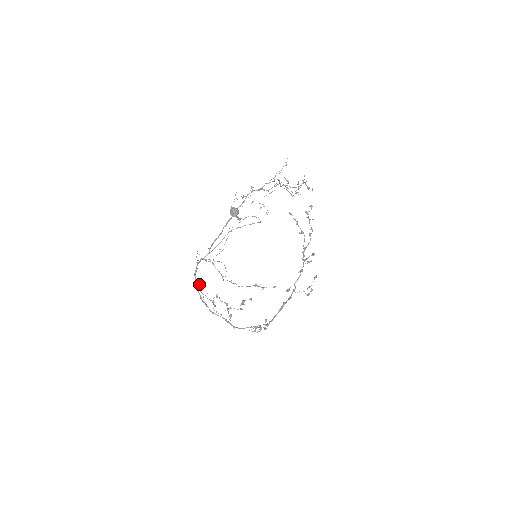
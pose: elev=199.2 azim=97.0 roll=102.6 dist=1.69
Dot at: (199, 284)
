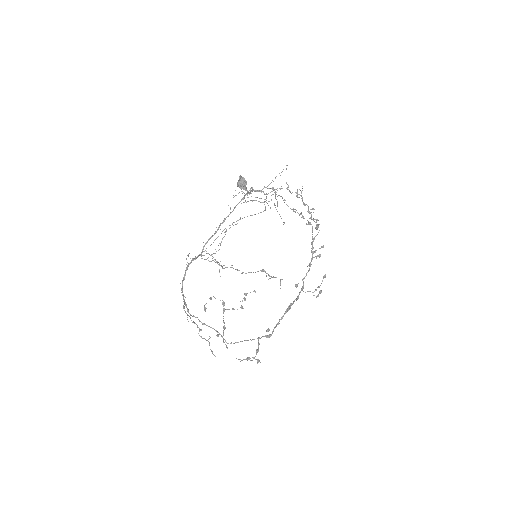
Dot at: occluded
